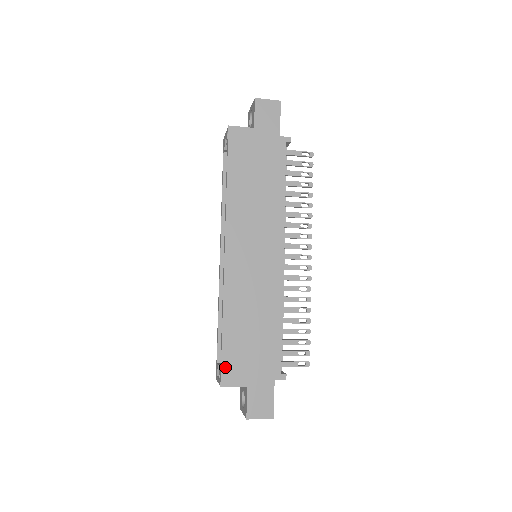
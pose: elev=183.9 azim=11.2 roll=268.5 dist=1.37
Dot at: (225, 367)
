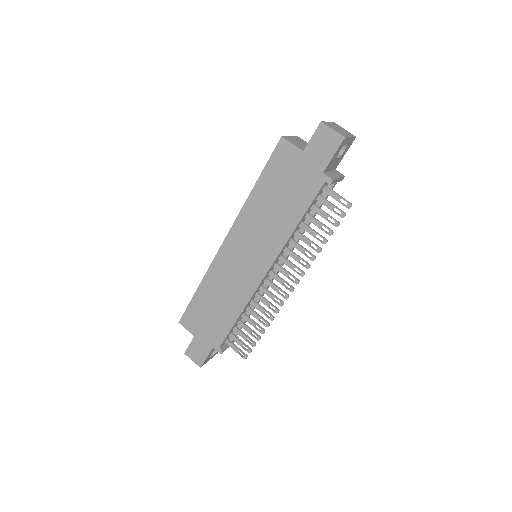
Dot at: (187, 314)
